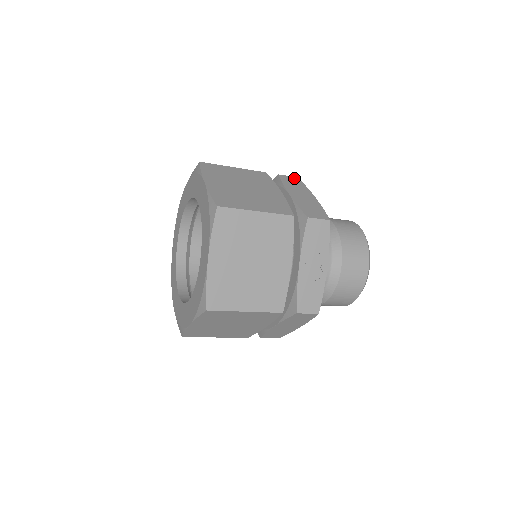
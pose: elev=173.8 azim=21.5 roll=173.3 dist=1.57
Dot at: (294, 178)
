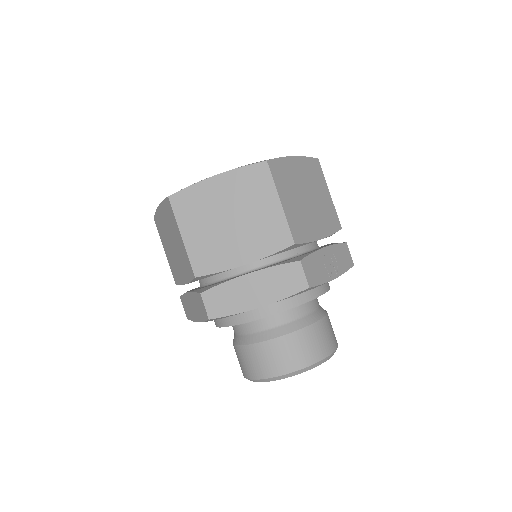
Dot at: occluded
